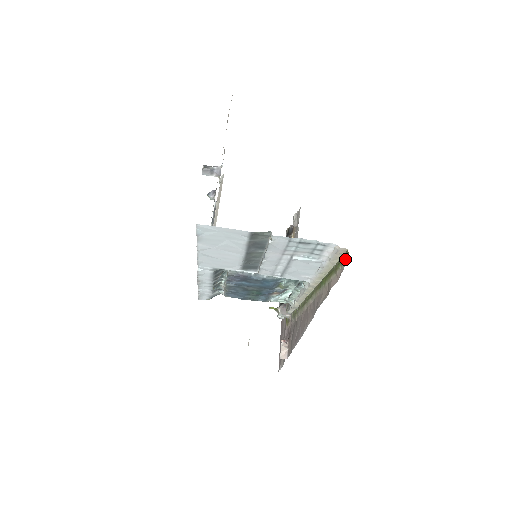
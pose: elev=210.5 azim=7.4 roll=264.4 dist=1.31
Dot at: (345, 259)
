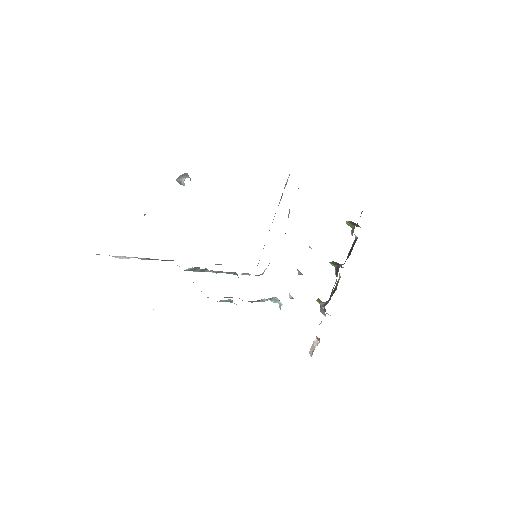
Dot at: occluded
